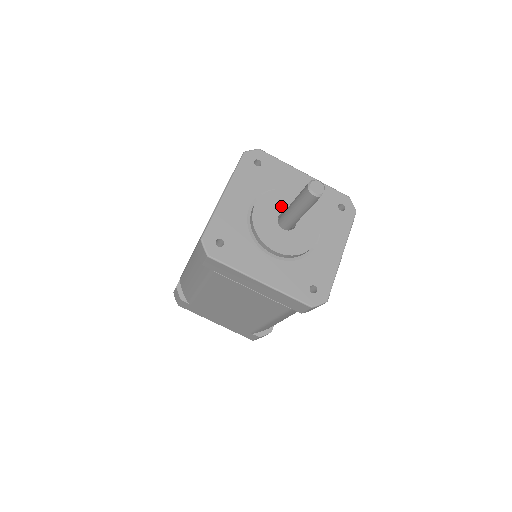
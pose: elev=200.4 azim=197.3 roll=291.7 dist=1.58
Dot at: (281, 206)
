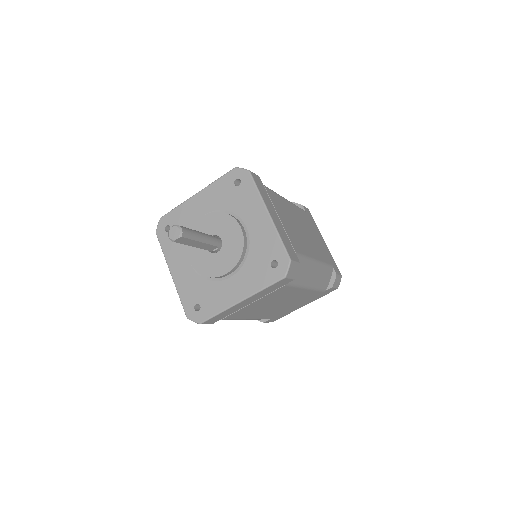
Dot at: (220, 229)
